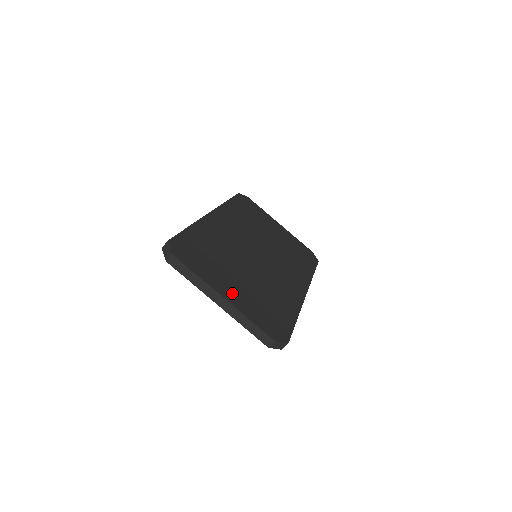
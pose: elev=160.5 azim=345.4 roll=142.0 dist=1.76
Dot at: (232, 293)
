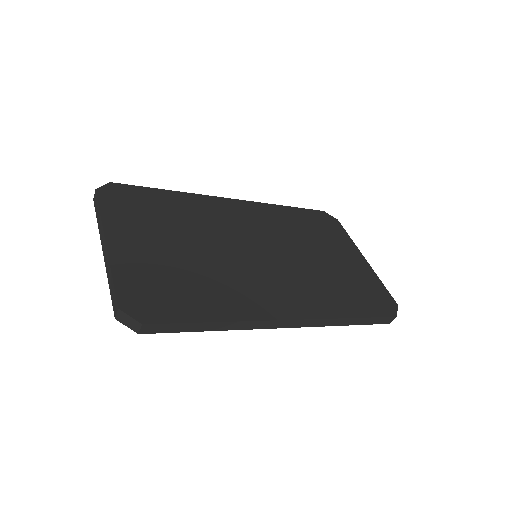
Dot at: (129, 246)
